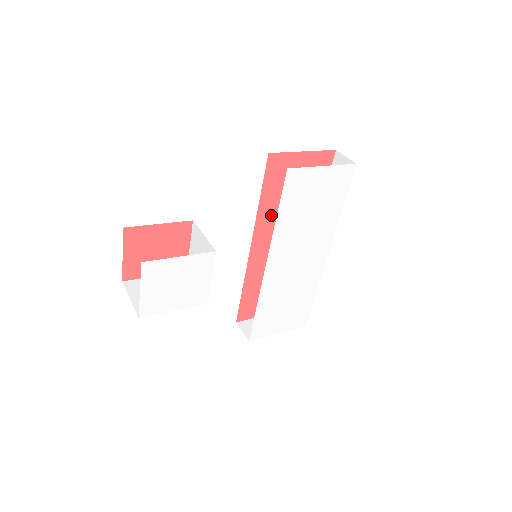
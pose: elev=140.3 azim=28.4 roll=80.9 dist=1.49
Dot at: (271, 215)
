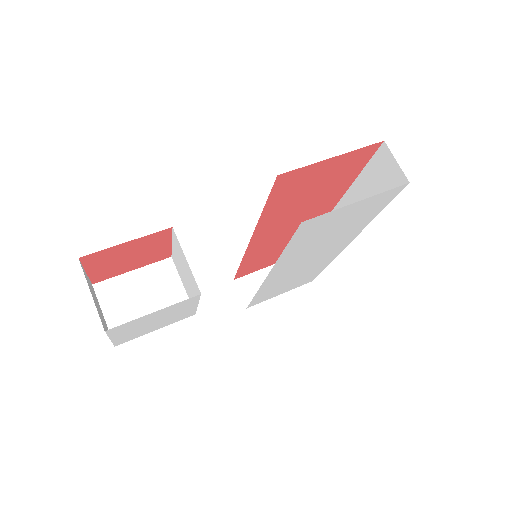
Dot at: (278, 214)
